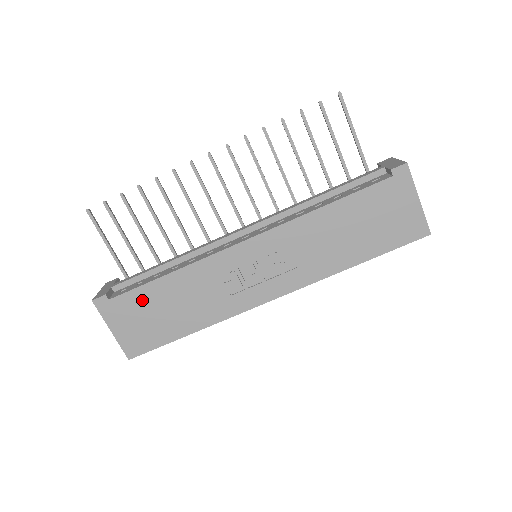
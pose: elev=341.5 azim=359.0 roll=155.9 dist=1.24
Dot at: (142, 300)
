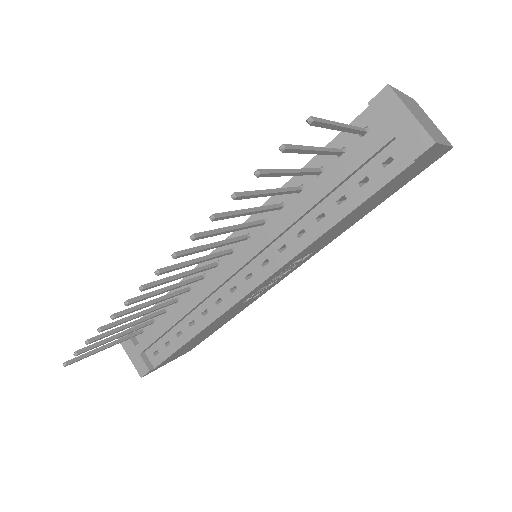
Dot at: (182, 349)
